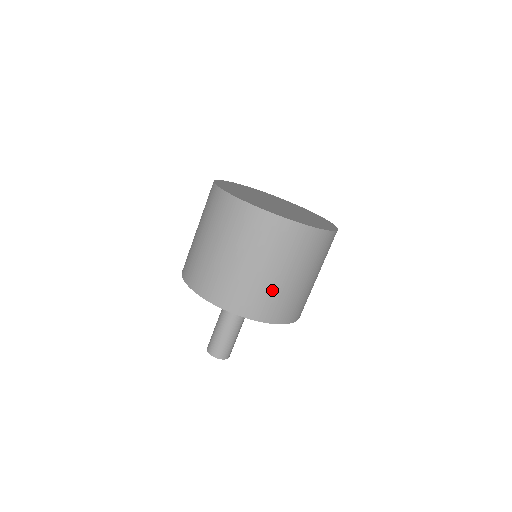
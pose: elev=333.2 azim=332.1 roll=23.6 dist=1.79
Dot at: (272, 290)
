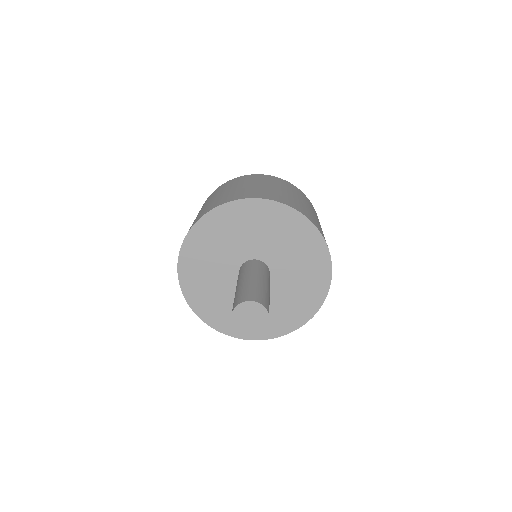
Dot at: occluded
